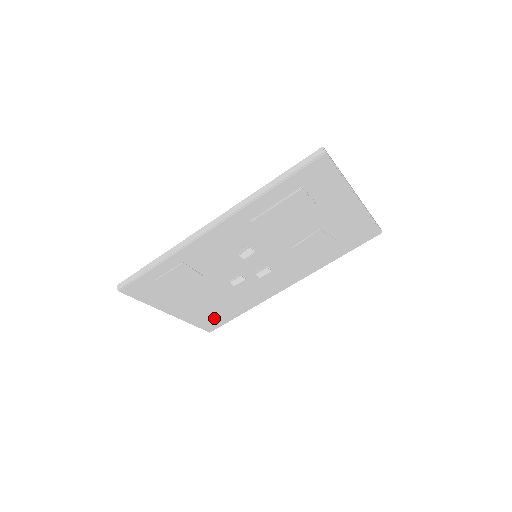
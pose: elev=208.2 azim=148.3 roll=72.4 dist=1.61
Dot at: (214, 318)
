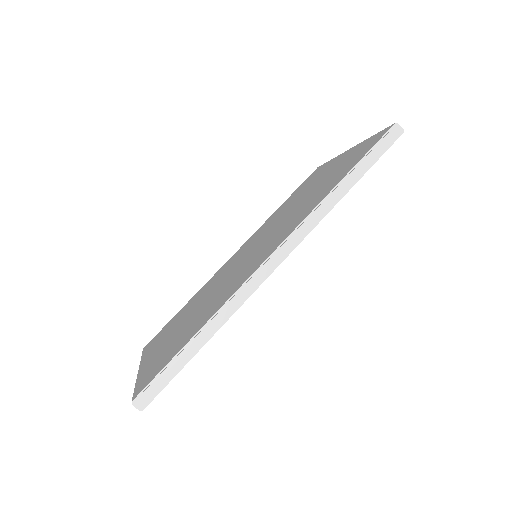
Dot at: occluded
